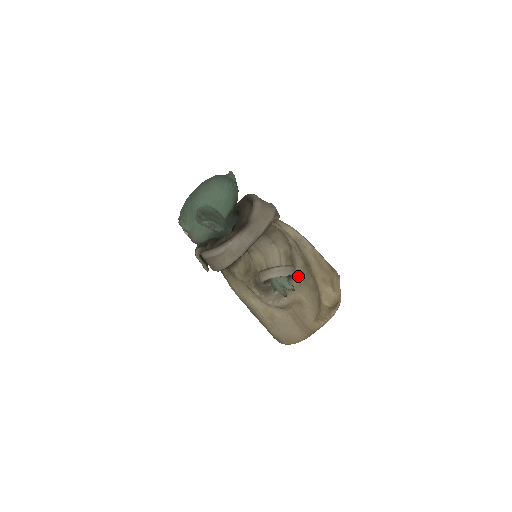
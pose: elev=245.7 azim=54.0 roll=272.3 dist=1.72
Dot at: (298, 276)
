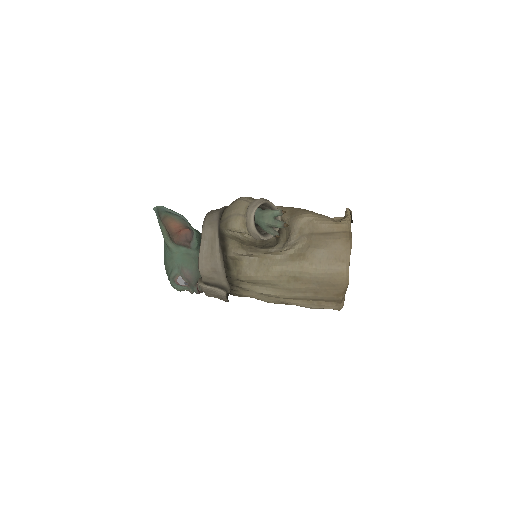
Dot at: (284, 213)
